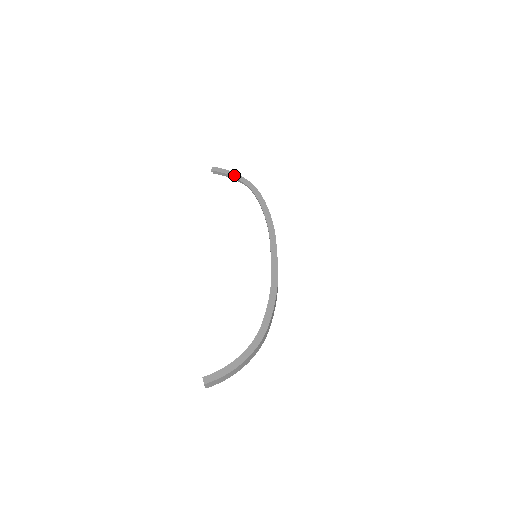
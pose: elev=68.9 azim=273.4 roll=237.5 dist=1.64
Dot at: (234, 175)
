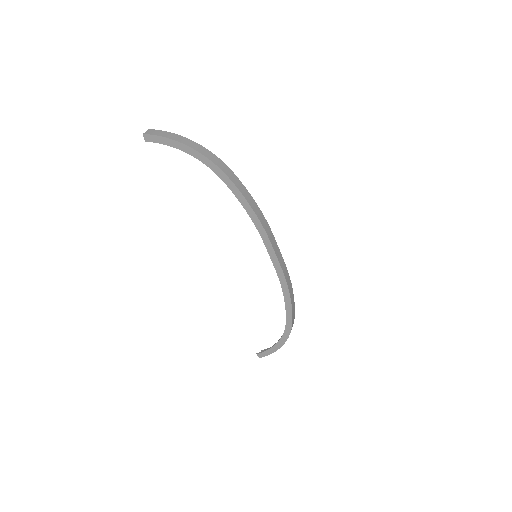
Dot at: (178, 146)
